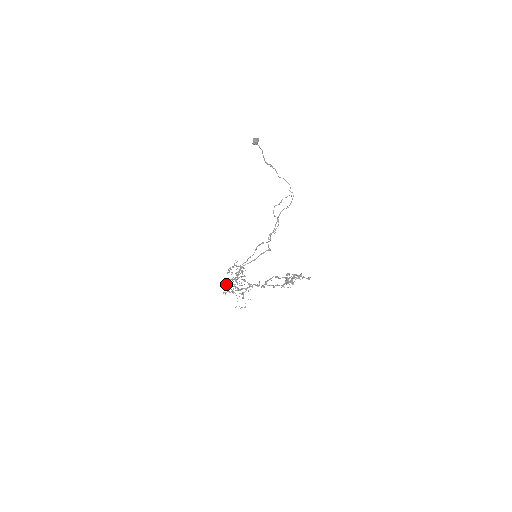
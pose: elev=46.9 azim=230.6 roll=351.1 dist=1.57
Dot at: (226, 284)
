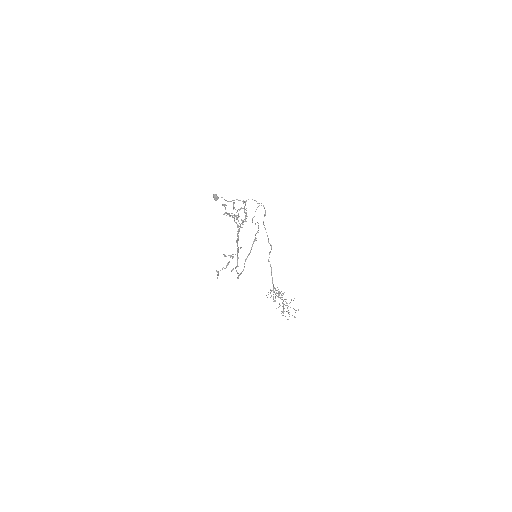
Dot at: (282, 315)
